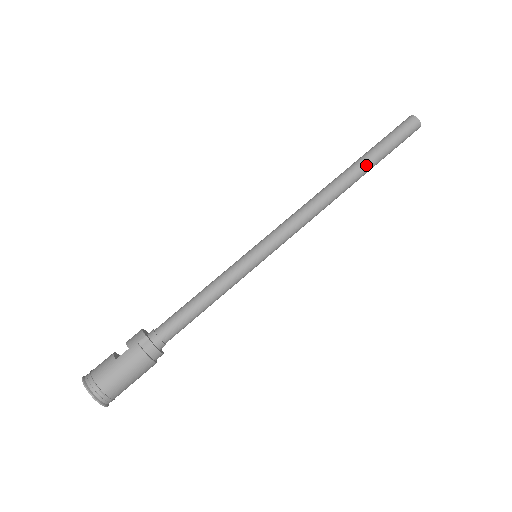
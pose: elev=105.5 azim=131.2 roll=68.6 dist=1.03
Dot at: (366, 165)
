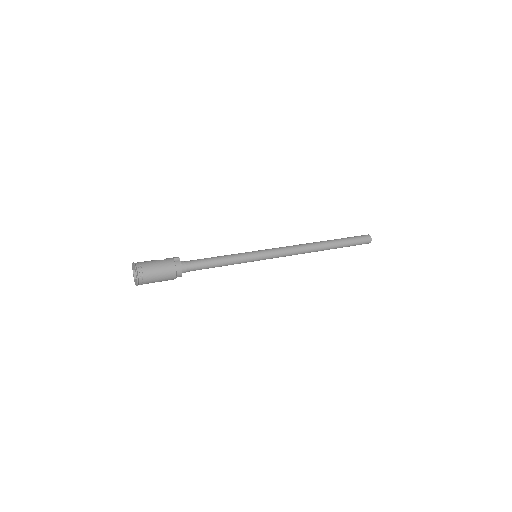
Dot at: (334, 243)
